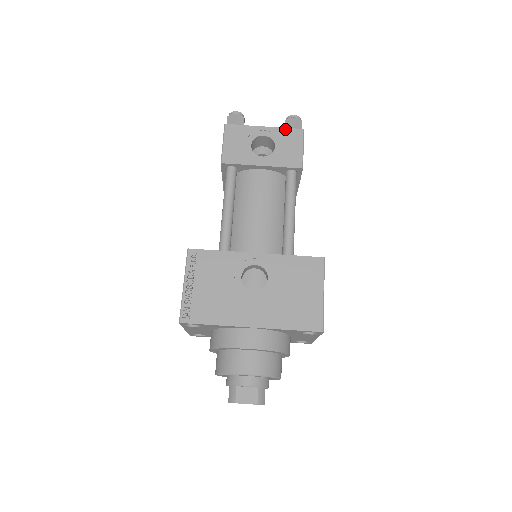
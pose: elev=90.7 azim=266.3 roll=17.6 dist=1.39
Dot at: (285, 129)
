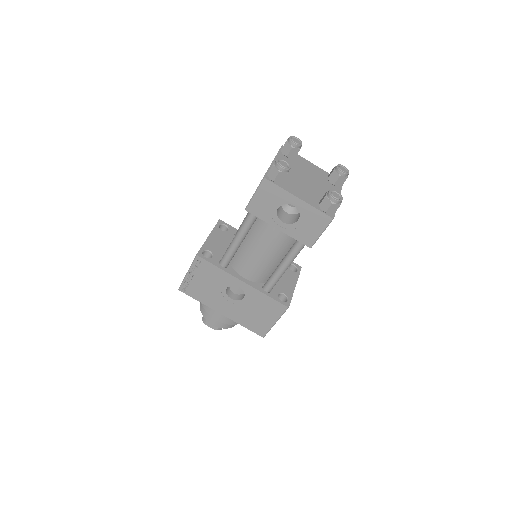
Dot at: (316, 210)
